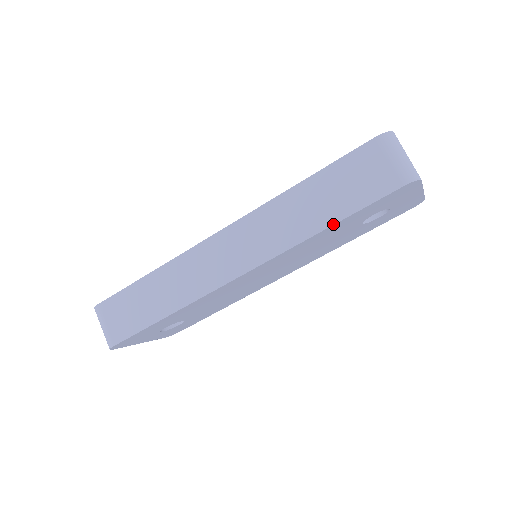
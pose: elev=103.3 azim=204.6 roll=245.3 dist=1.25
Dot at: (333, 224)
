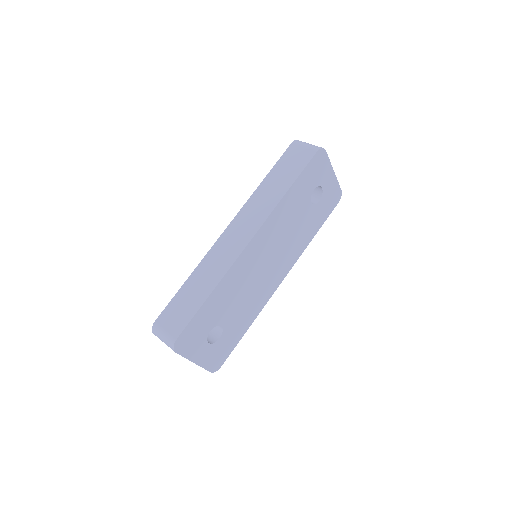
Dot at: (291, 185)
